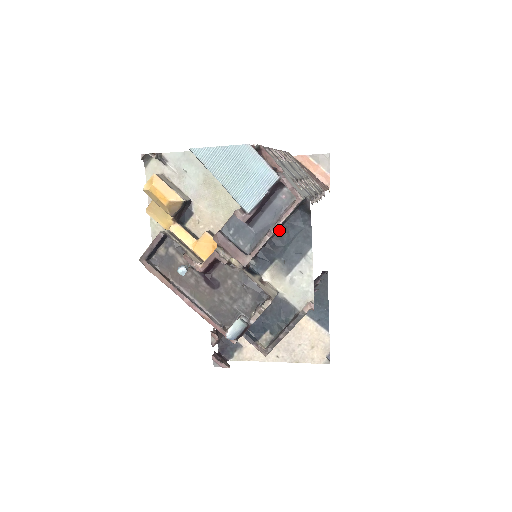
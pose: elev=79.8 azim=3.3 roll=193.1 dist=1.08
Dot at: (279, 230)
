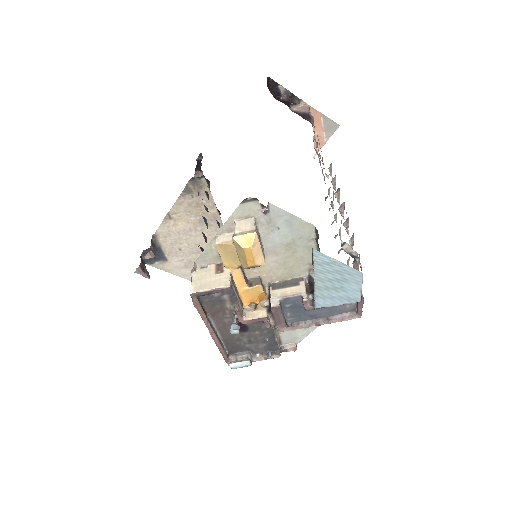
Dot at: occluded
